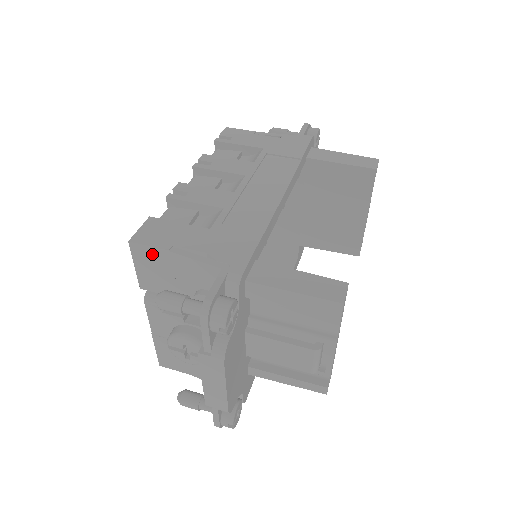
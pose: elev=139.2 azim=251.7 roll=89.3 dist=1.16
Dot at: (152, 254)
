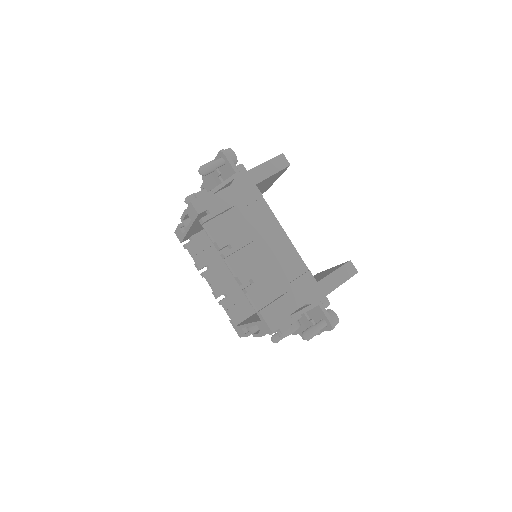
Dot at: occluded
